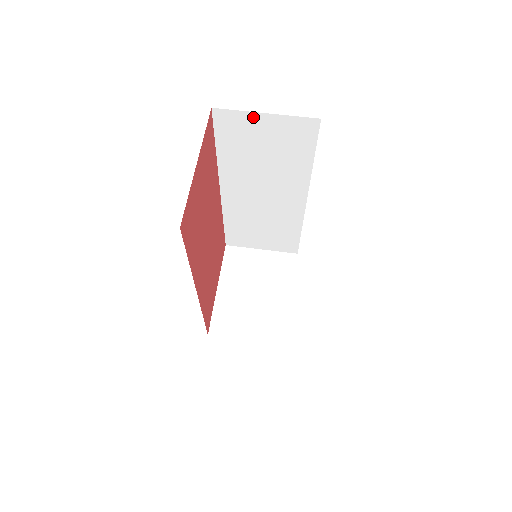
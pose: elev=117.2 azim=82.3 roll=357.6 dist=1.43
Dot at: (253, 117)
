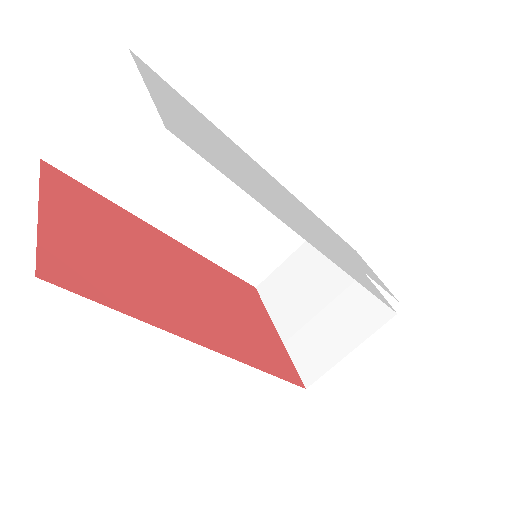
Dot at: (81, 124)
